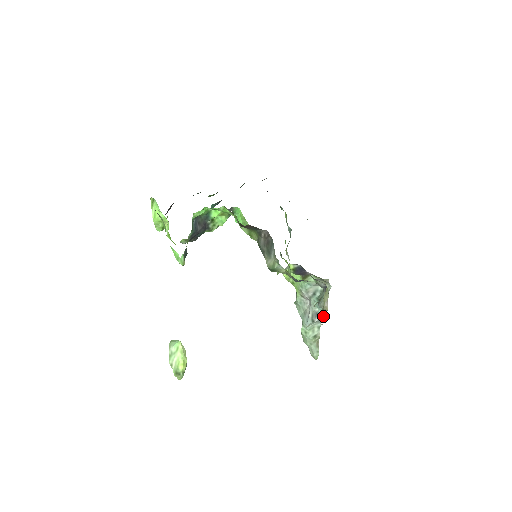
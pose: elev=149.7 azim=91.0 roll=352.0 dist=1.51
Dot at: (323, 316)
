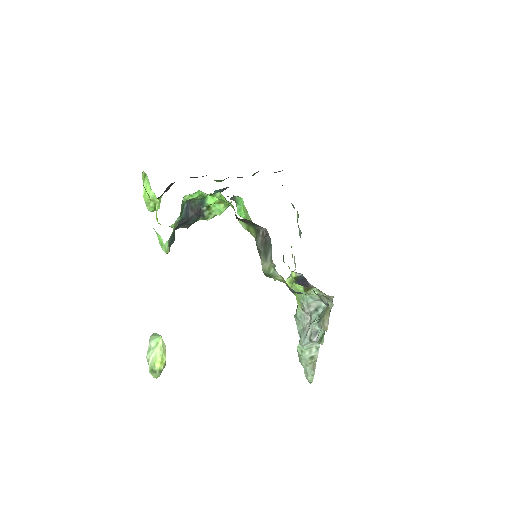
Dot at: (322, 337)
